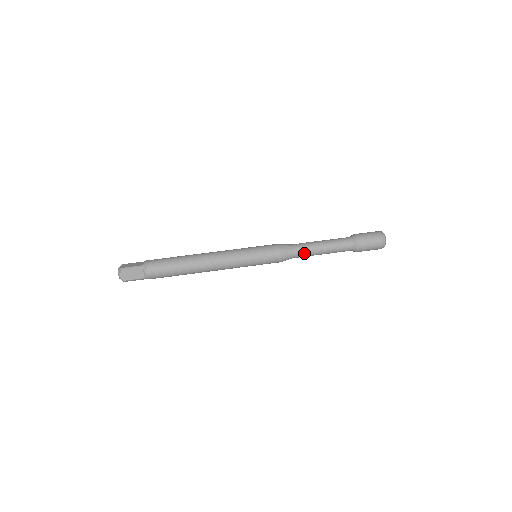
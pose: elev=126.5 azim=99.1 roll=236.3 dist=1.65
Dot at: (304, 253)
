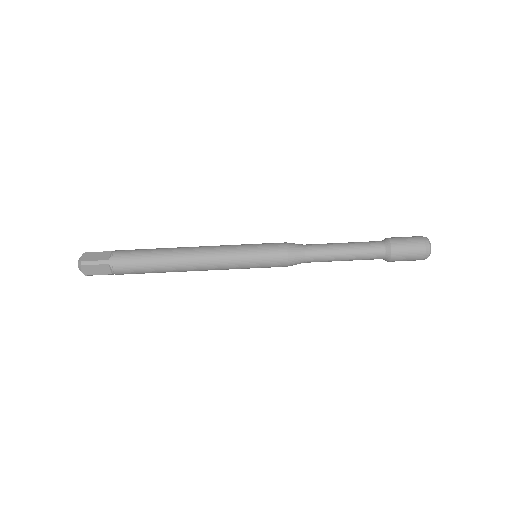
Dot at: (319, 260)
